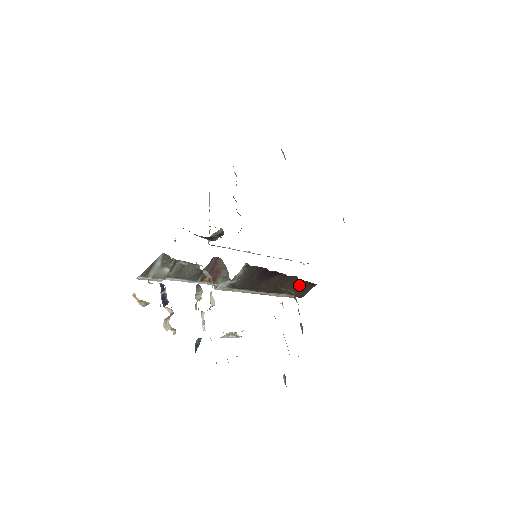
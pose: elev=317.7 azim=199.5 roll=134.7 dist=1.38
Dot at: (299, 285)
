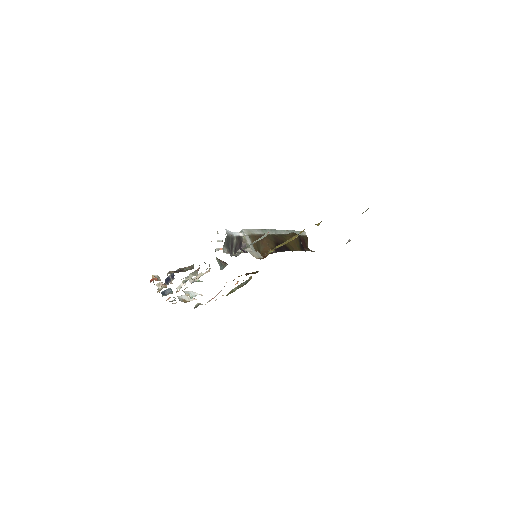
Dot at: occluded
